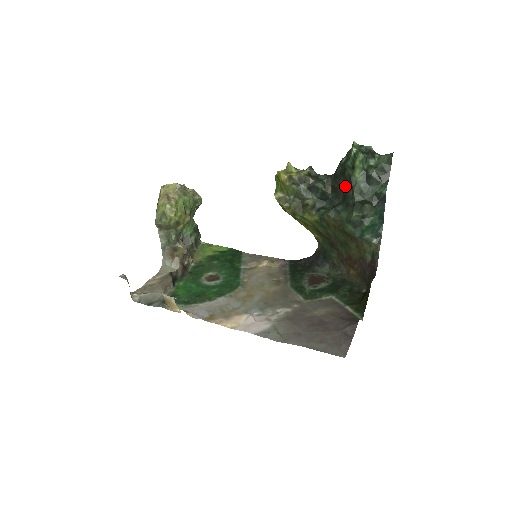
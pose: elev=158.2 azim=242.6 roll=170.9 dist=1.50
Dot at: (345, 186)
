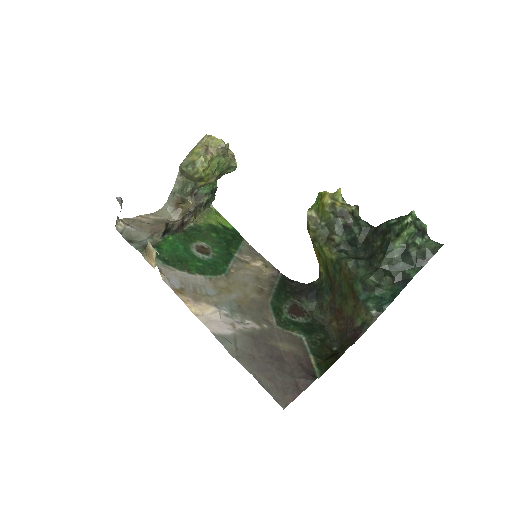
Dot at: (379, 246)
